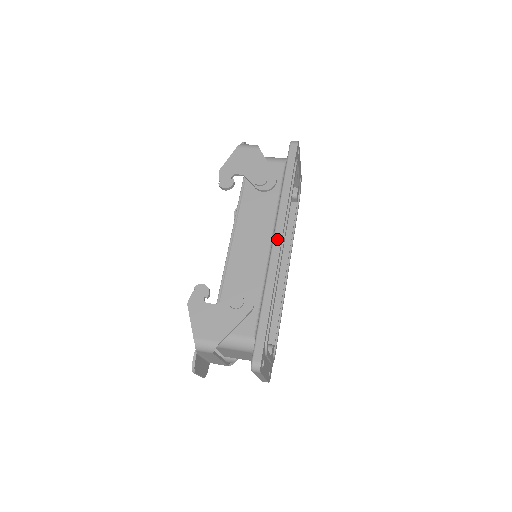
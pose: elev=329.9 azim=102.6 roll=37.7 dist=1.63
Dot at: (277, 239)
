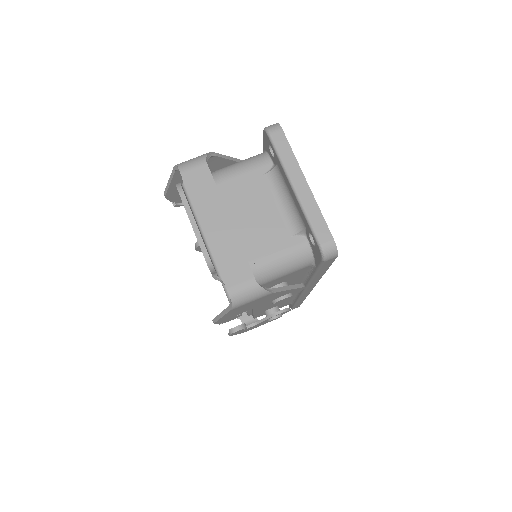
Dot at: occluded
